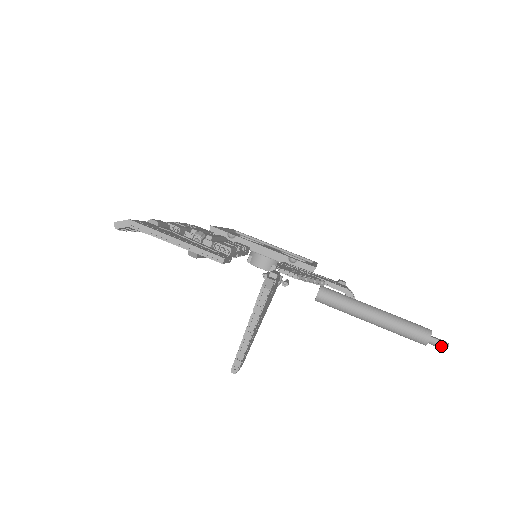
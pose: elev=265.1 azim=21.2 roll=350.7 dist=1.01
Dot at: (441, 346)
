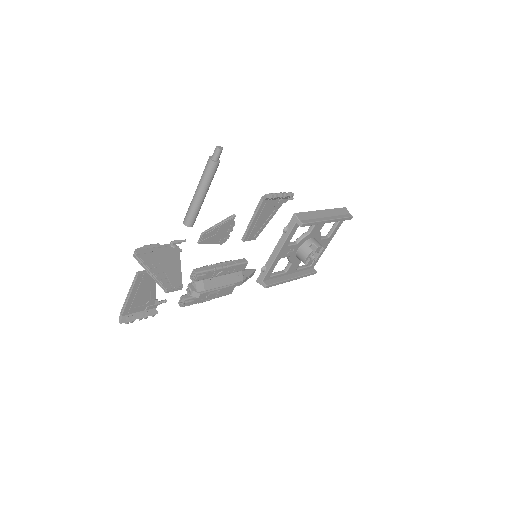
Dot at: (217, 152)
